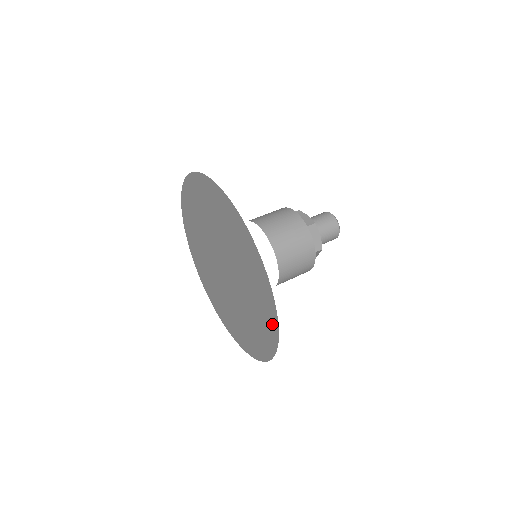
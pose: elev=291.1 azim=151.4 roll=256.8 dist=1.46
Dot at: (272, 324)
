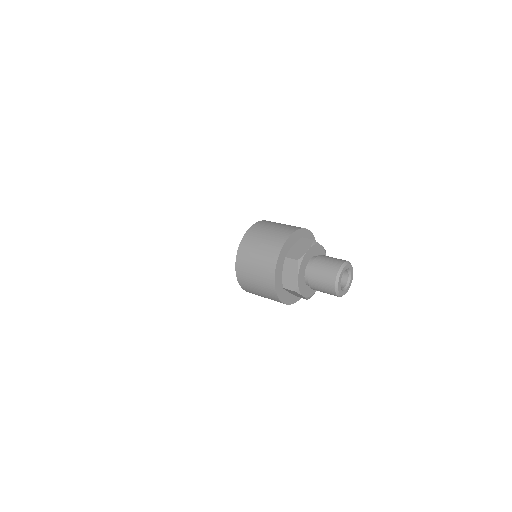
Dot at: occluded
